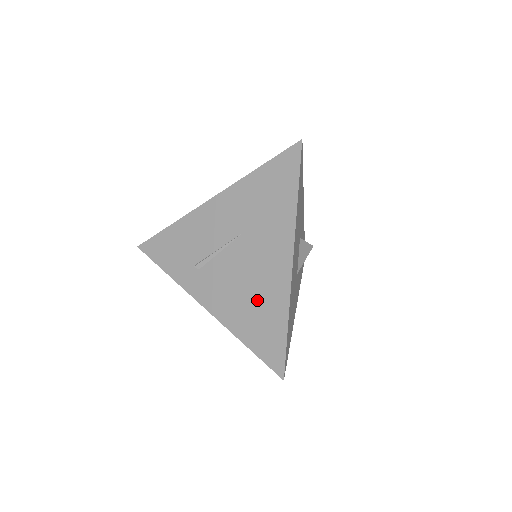
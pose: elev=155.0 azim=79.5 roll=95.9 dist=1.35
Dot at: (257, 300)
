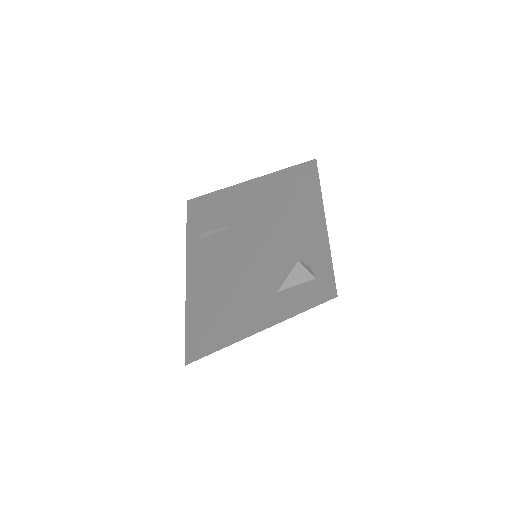
Dot at: (211, 286)
